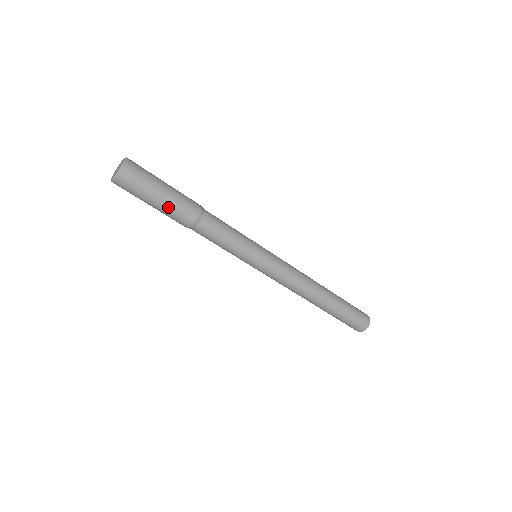
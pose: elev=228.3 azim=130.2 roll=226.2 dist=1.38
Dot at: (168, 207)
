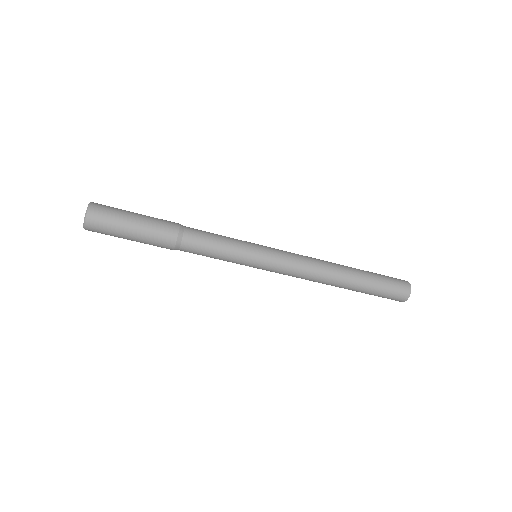
Dot at: (145, 236)
